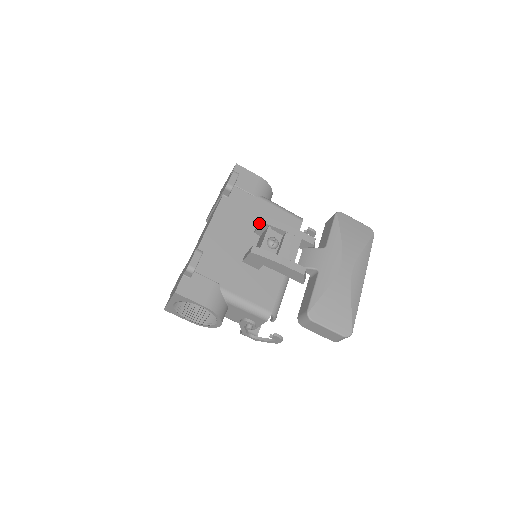
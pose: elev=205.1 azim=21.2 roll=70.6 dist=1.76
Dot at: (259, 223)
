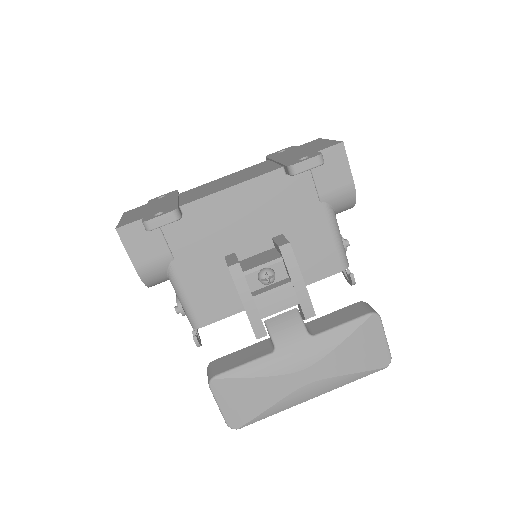
Dot at: (283, 238)
